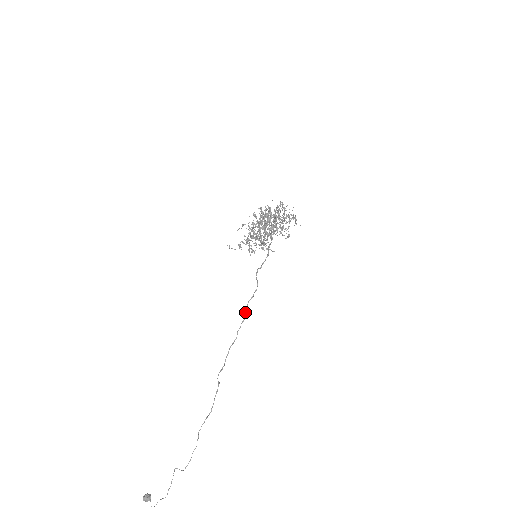
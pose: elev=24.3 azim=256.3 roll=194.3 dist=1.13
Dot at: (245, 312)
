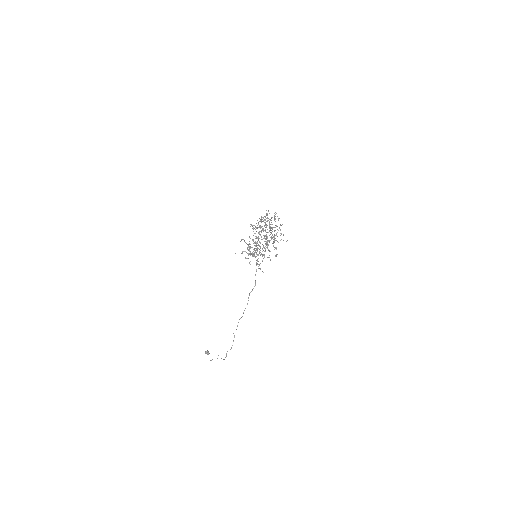
Dot at: occluded
